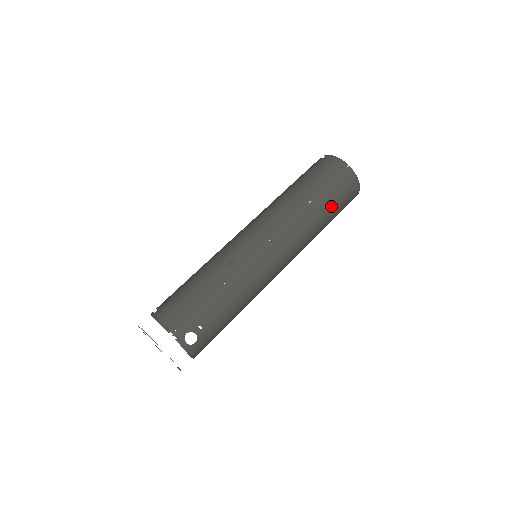
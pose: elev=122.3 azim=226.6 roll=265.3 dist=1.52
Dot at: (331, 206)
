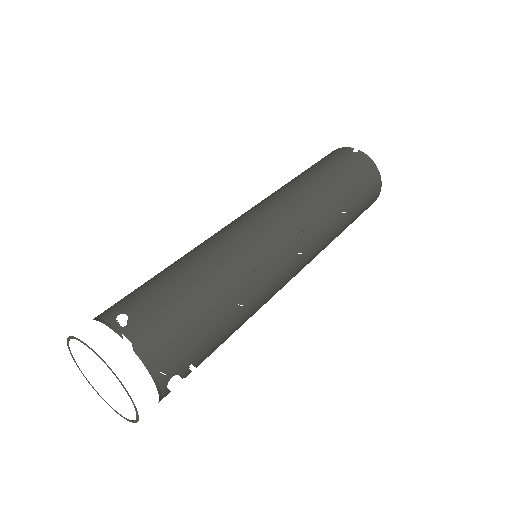
Dot at: (351, 222)
